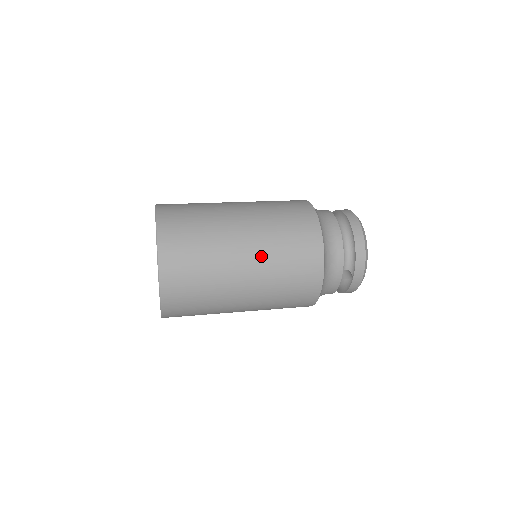
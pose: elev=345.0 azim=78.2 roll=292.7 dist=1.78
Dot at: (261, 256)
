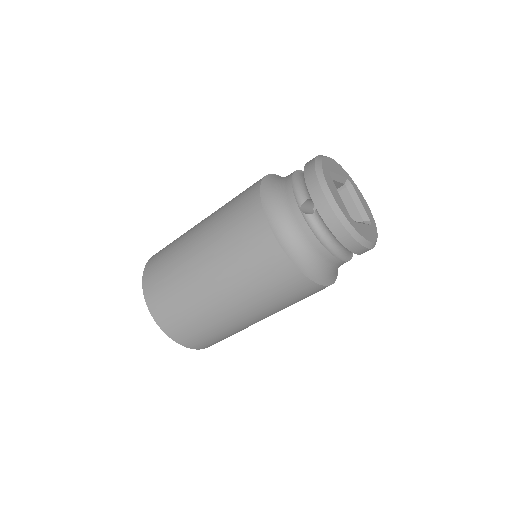
Dot at: (209, 224)
